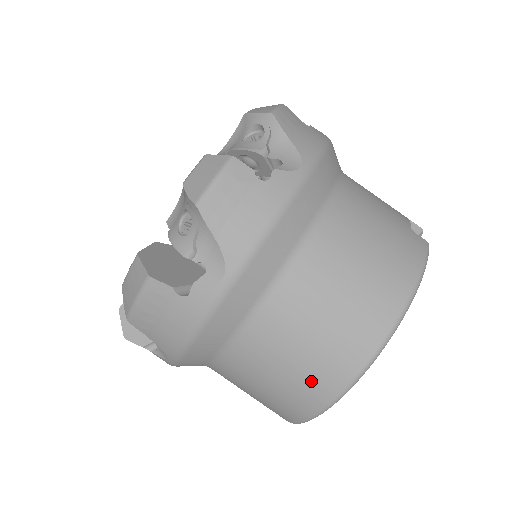
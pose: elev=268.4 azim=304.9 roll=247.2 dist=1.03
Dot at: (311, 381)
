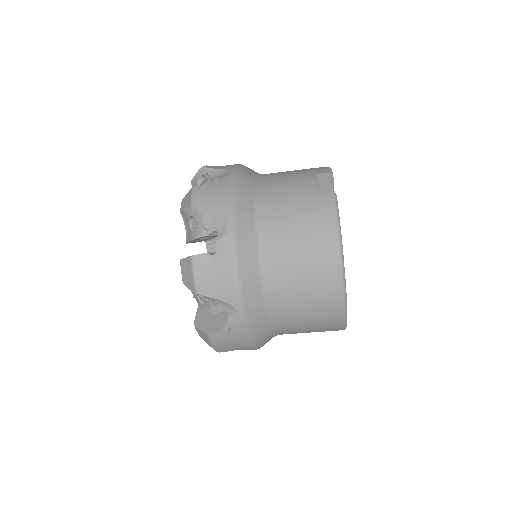
Dot at: (324, 317)
